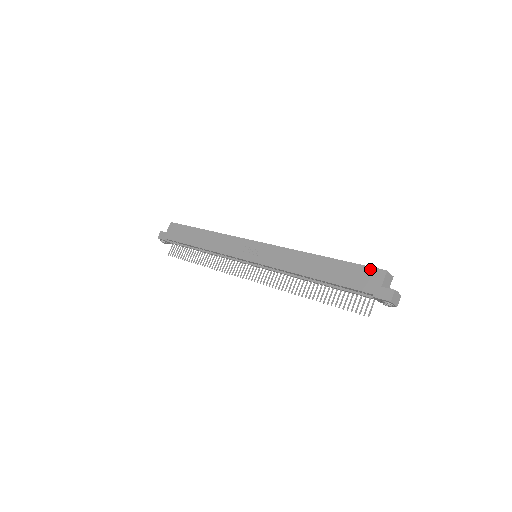
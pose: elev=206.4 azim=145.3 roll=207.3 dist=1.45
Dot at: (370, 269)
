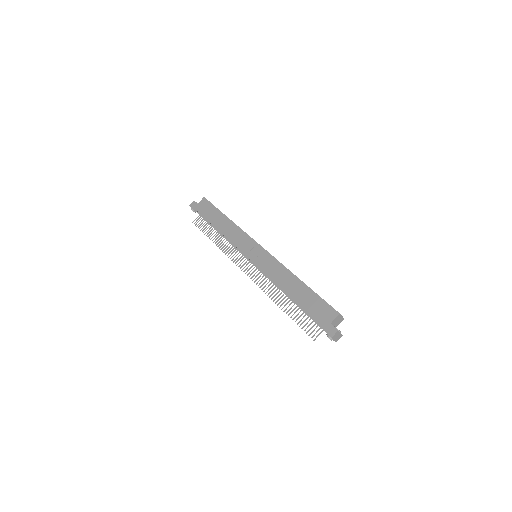
Dot at: (329, 307)
